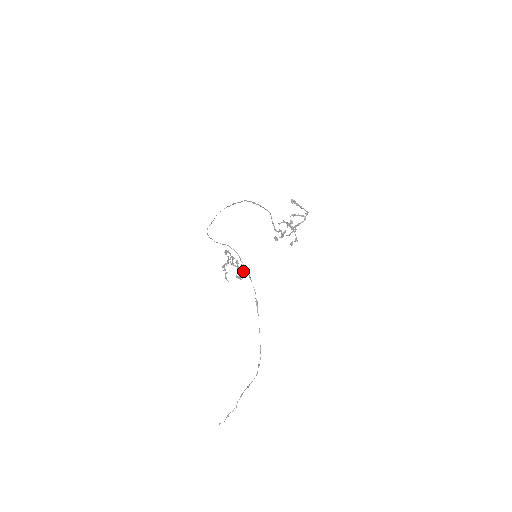
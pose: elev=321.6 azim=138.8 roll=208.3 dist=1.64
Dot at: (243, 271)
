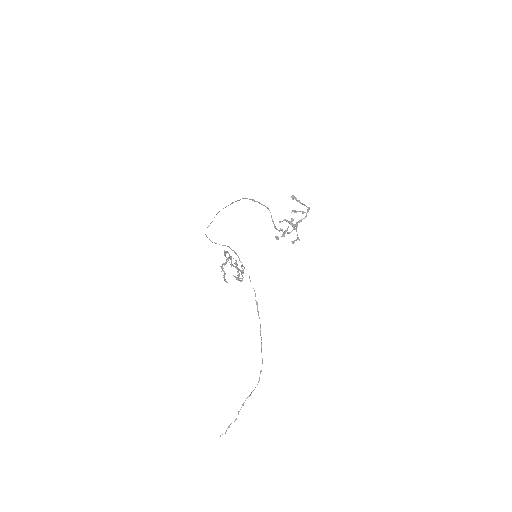
Dot at: (243, 272)
